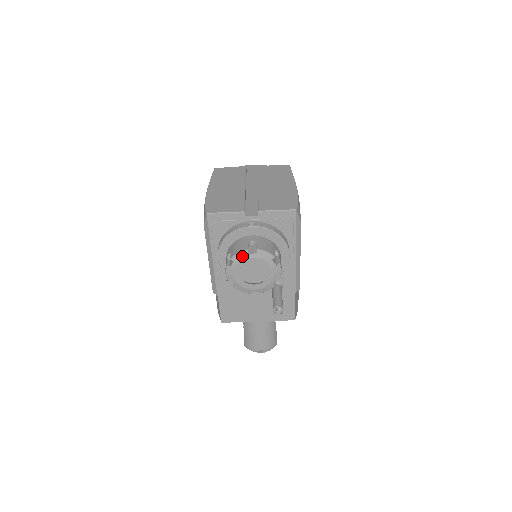
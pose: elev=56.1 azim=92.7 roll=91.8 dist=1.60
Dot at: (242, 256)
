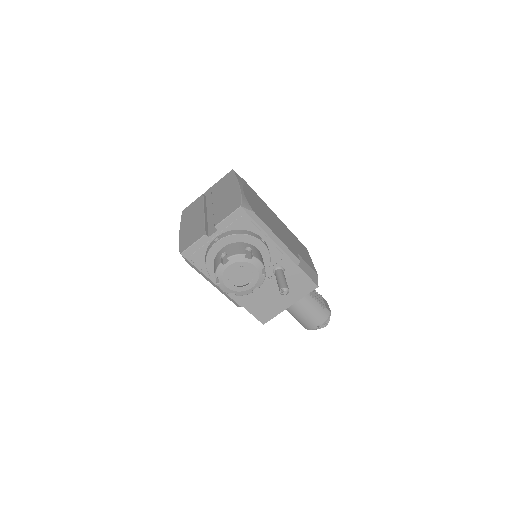
Dot at: (221, 270)
